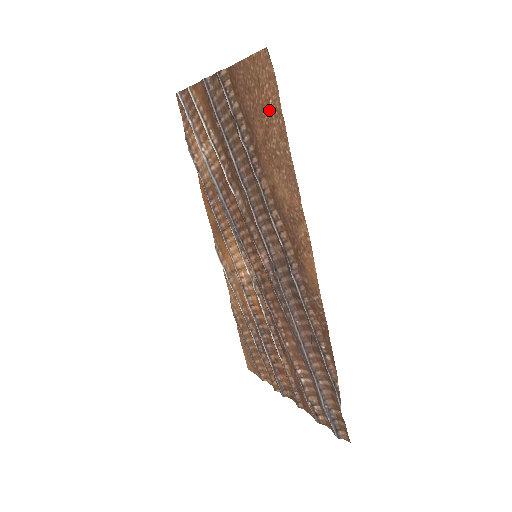
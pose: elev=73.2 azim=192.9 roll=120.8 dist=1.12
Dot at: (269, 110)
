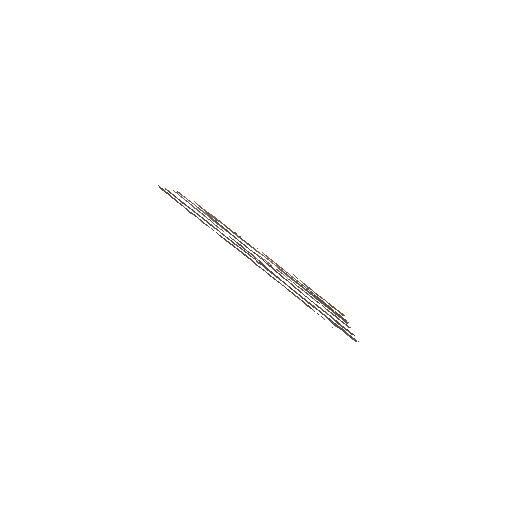
Dot at: occluded
